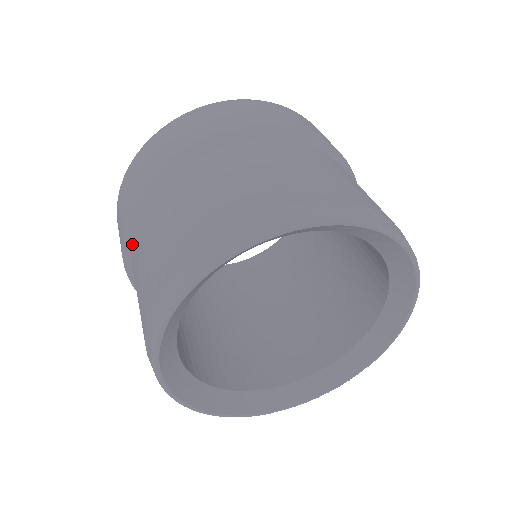
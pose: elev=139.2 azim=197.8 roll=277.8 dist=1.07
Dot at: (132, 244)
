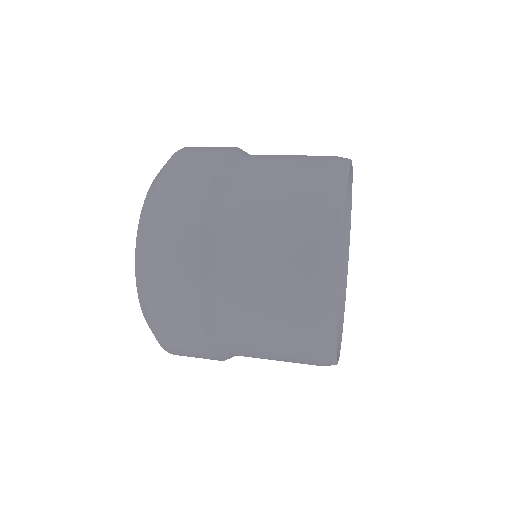
Dot at: (225, 188)
